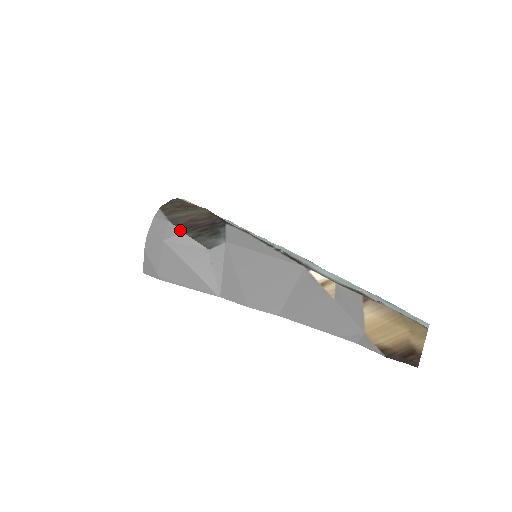
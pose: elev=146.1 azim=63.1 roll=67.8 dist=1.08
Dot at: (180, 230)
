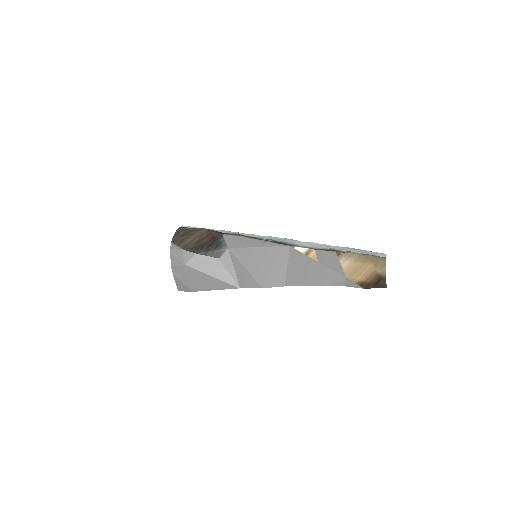
Dot at: (193, 253)
